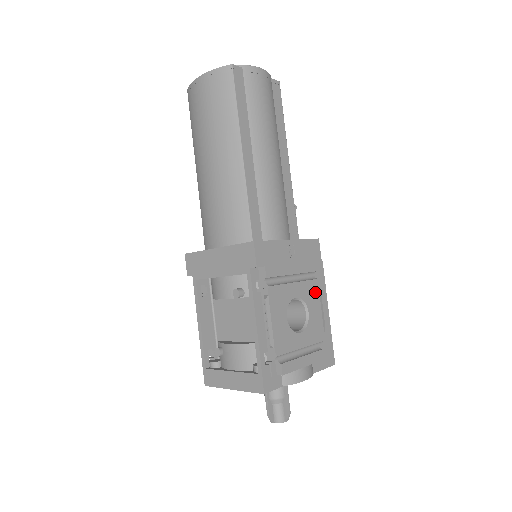
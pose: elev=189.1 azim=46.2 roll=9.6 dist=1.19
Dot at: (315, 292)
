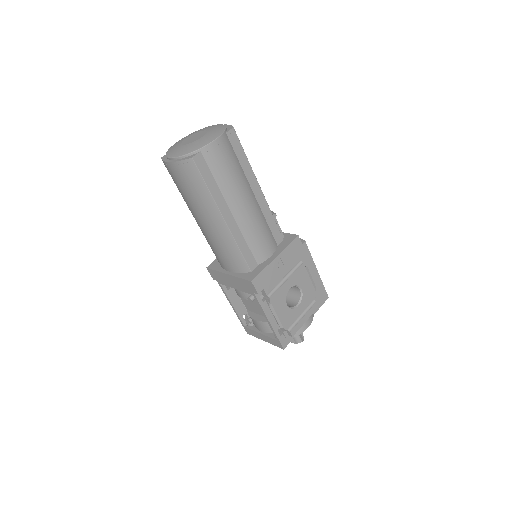
Dot at: (303, 273)
